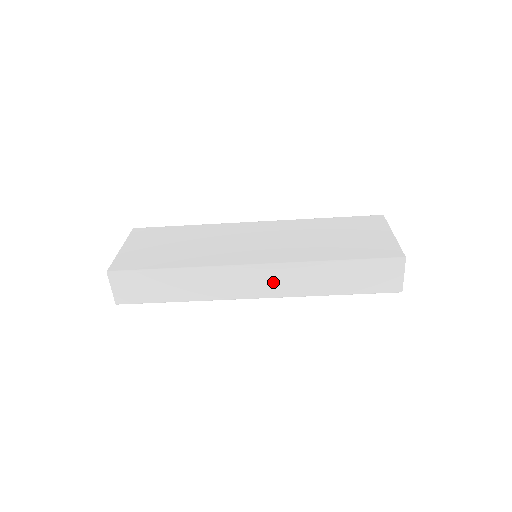
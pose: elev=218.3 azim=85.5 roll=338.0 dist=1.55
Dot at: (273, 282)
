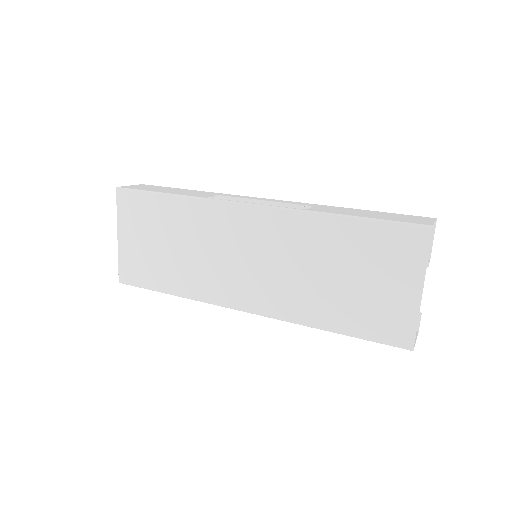
Dot at: occluded
